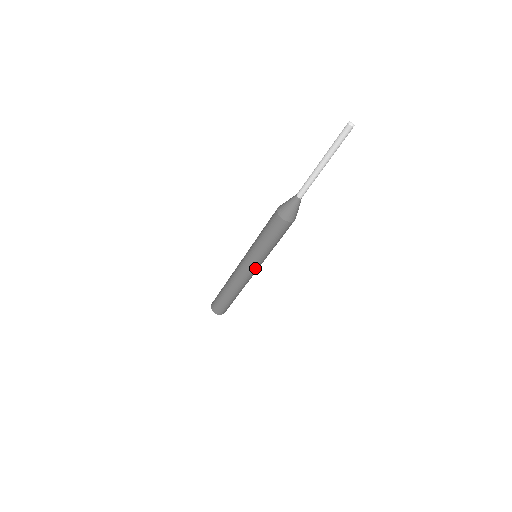
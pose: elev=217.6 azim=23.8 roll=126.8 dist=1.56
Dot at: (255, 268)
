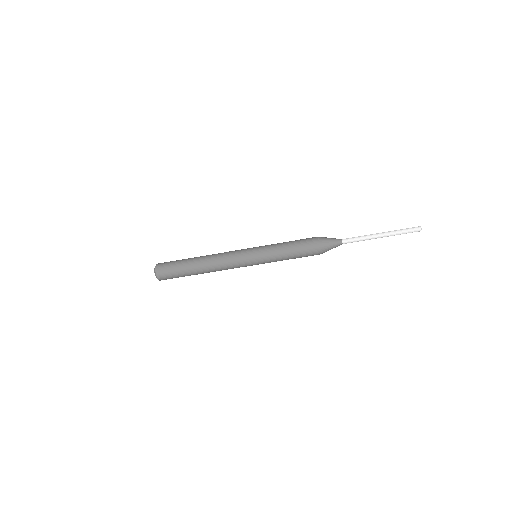
Dot at: occluded
